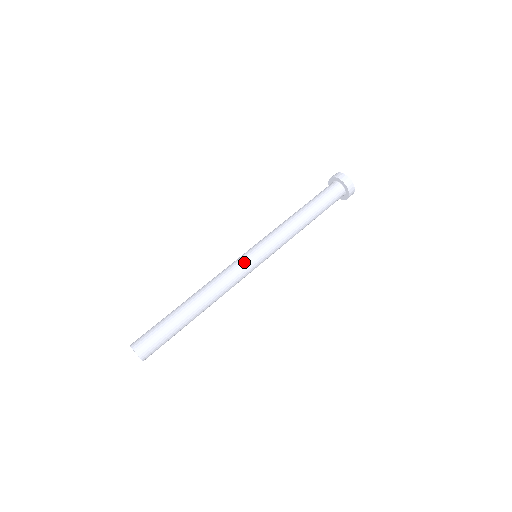
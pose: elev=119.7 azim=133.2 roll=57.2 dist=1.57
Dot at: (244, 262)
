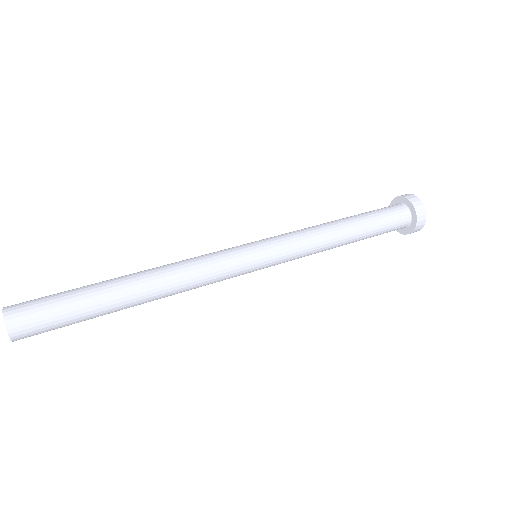
Dot at: (229, 248)
